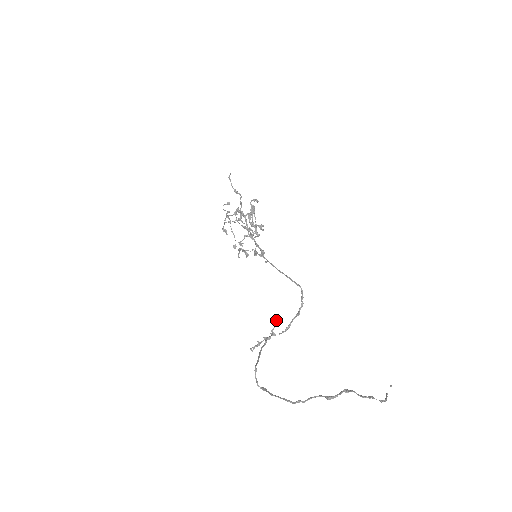
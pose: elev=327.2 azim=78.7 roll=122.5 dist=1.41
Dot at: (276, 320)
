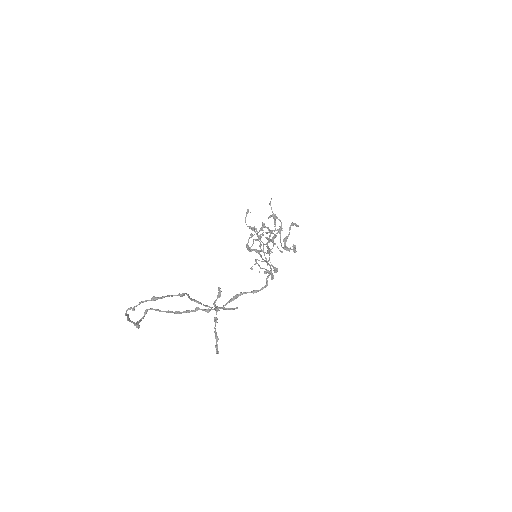
Dot at: occluded
